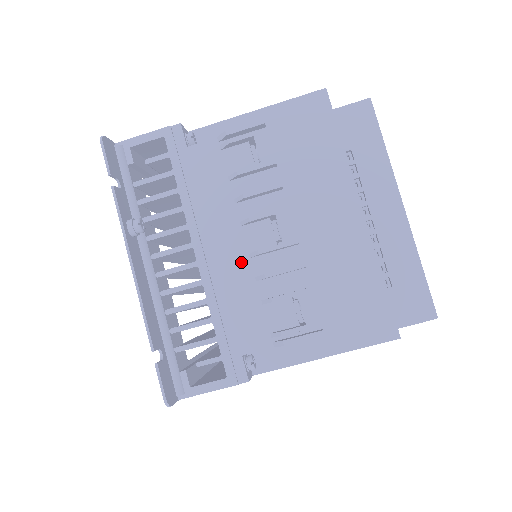
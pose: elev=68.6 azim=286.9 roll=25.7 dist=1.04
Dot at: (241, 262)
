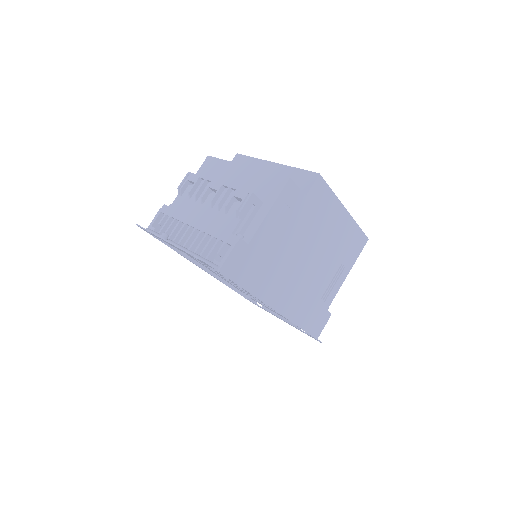
Dot at: (210, 212)
